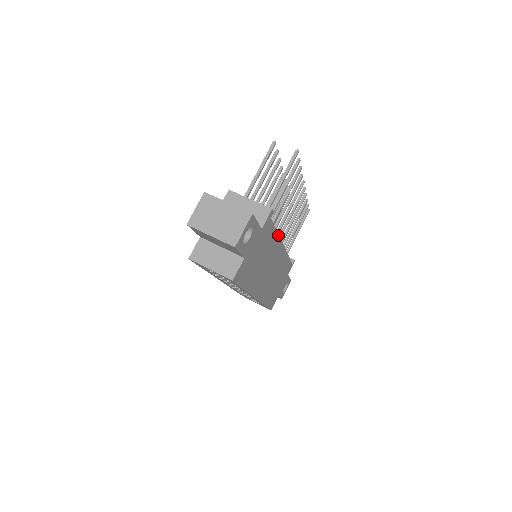
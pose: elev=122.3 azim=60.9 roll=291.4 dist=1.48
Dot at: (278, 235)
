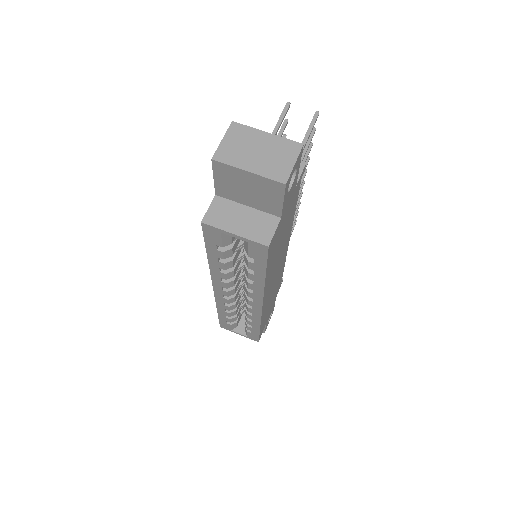
Dot at: (293, 219)
